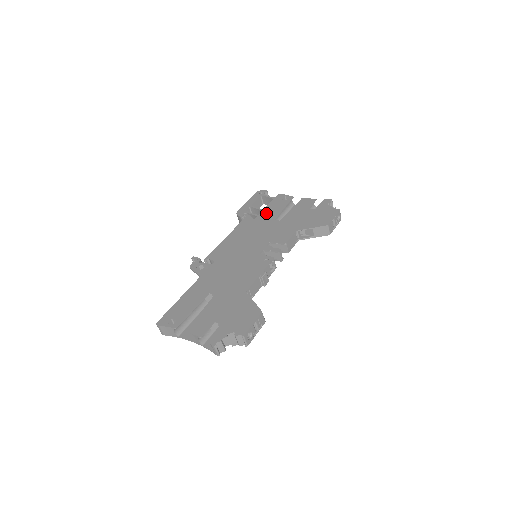
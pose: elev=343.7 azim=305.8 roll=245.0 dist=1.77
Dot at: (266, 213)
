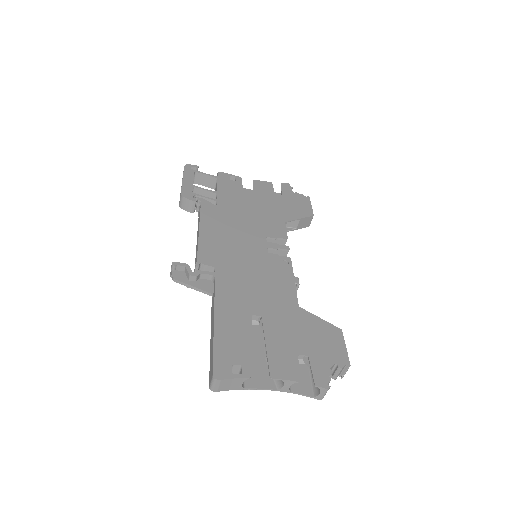
Dot at: (226, 197)
